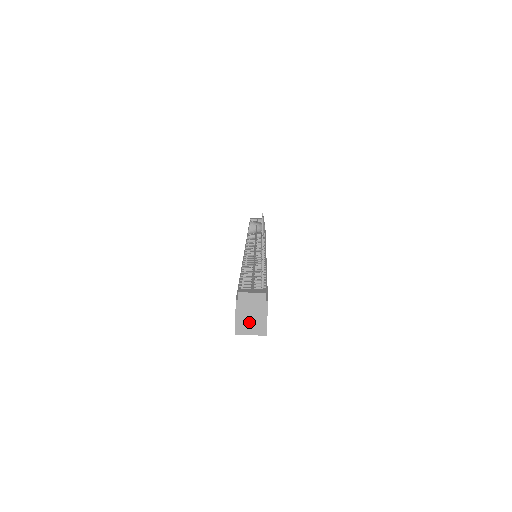
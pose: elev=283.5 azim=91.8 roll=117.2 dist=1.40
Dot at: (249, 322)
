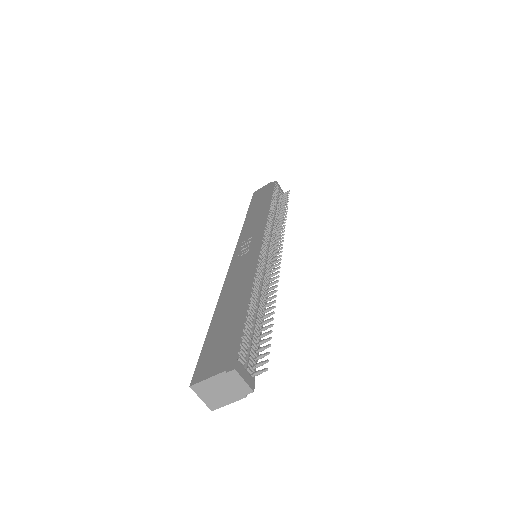
Dot at: (213, 392)
